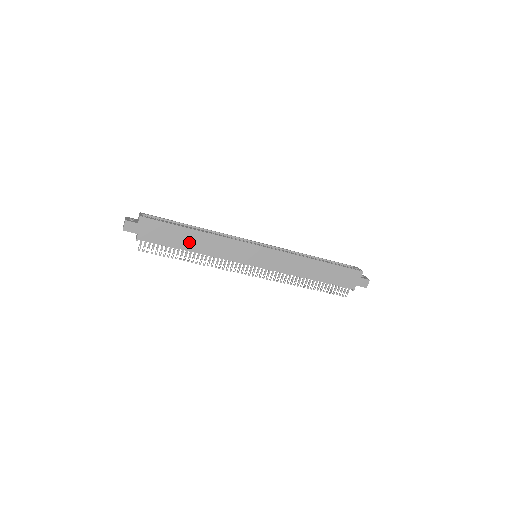
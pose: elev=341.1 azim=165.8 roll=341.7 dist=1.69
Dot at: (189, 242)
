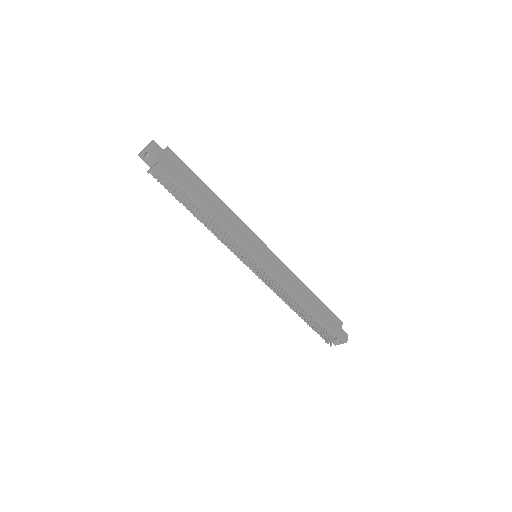
Dot at: (205, 198)
